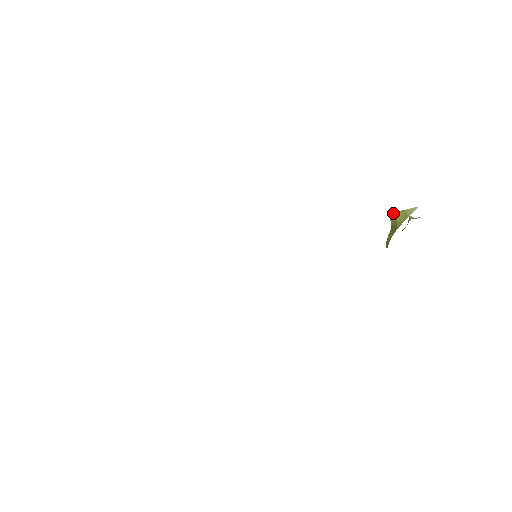
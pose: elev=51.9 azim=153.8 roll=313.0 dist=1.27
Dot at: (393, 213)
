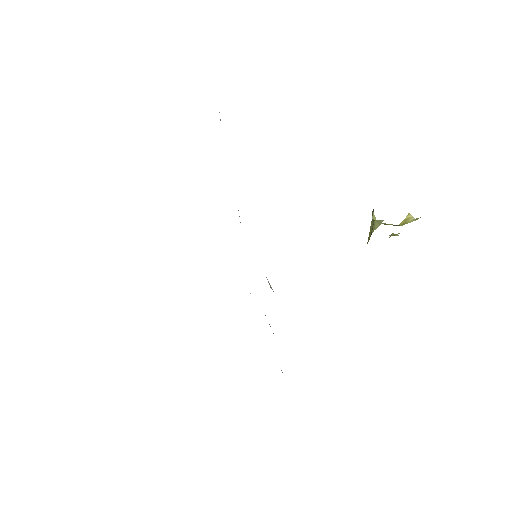
Dot at: (372, 219)
